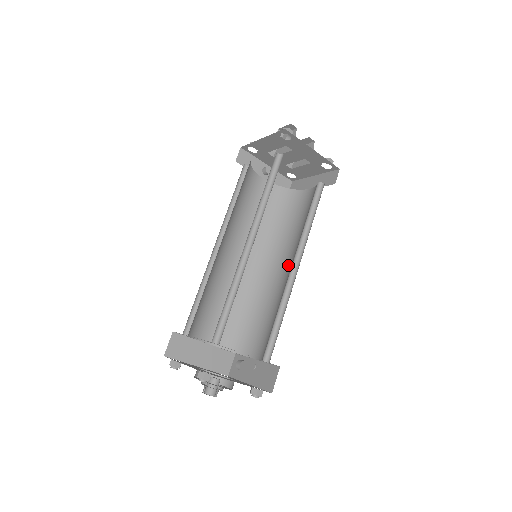
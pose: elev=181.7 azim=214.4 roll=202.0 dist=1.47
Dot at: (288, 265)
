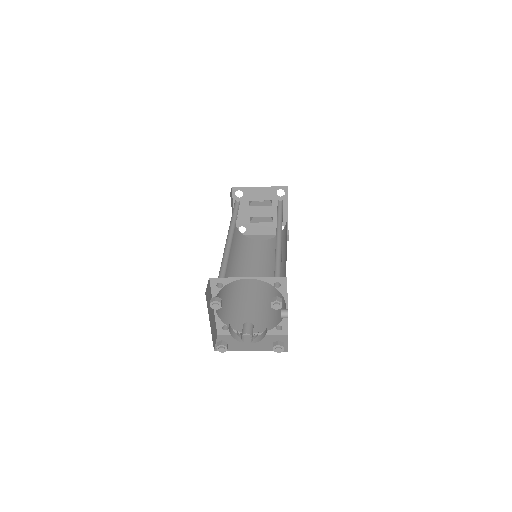
Dot at: occluded
